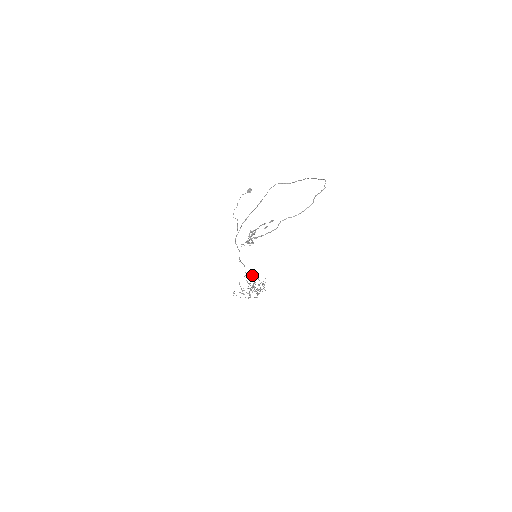
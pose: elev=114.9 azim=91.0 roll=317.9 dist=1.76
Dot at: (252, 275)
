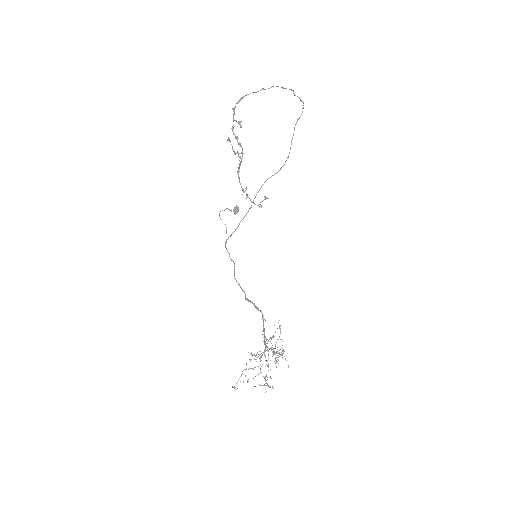
Dot at: (257, 309)
